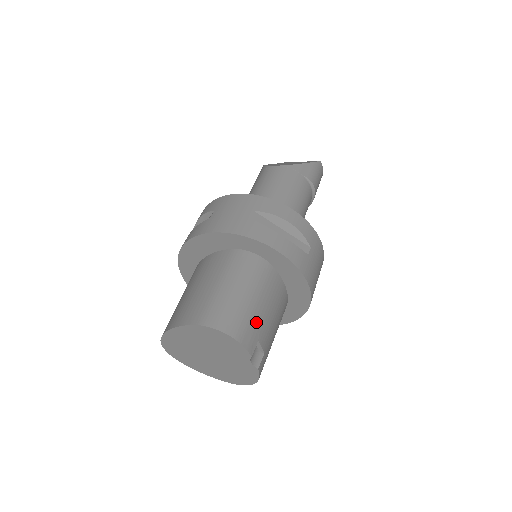
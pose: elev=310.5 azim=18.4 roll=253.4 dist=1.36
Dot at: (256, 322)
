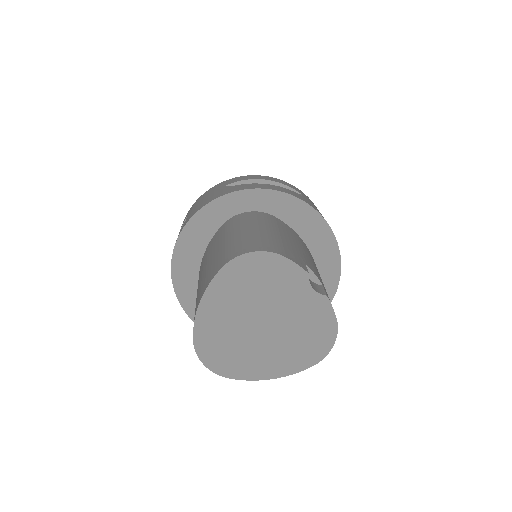
Dot at: (290, 248)
